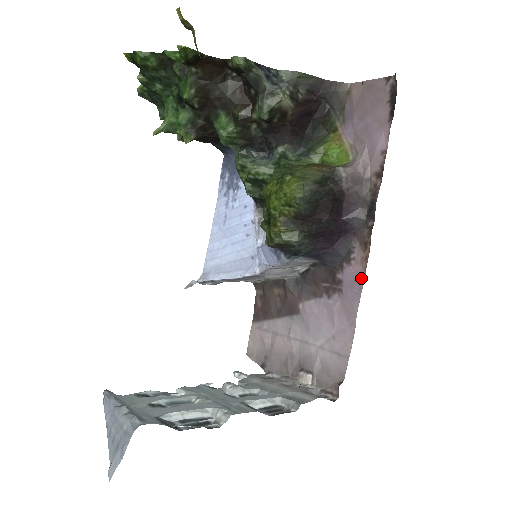
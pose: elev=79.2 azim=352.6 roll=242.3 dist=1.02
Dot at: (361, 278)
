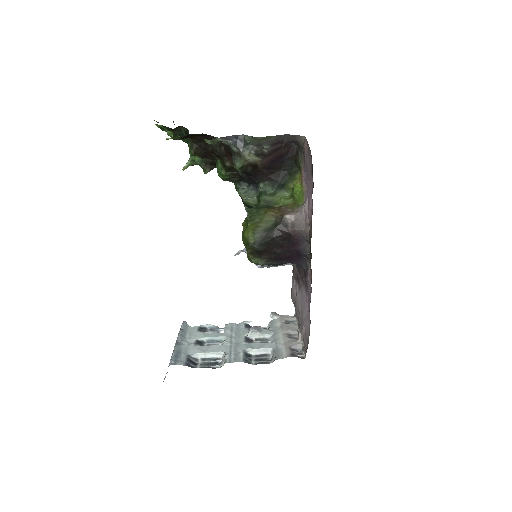
Dot at: (311, 290)
